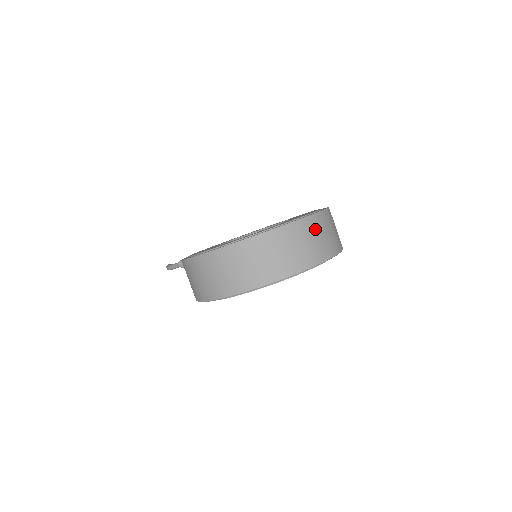
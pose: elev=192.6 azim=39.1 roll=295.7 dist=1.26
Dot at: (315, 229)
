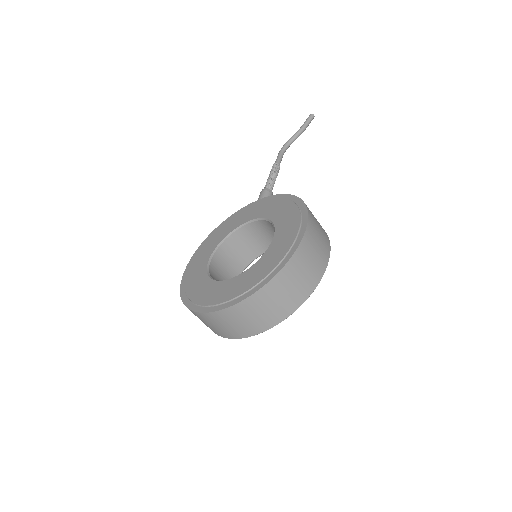
Dot at: (226, 319)
